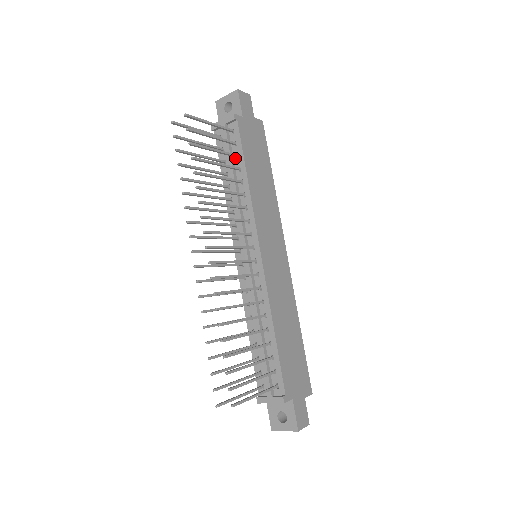
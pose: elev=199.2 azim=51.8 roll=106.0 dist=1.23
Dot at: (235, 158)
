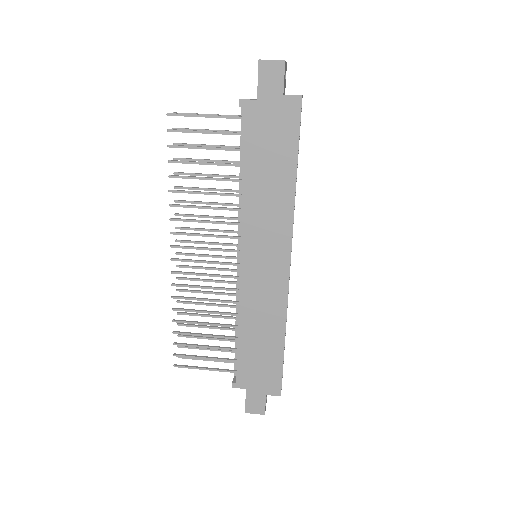
Dot at: occluded
